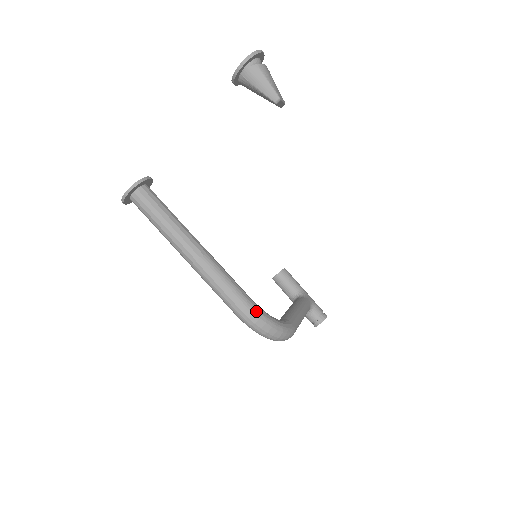
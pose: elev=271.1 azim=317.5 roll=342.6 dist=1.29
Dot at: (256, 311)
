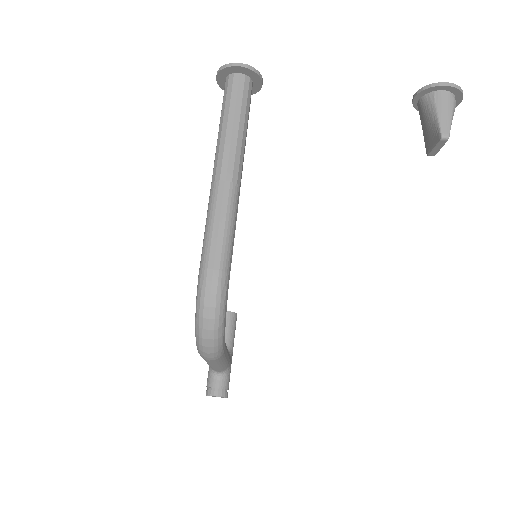
Dot at: (225, 285)
